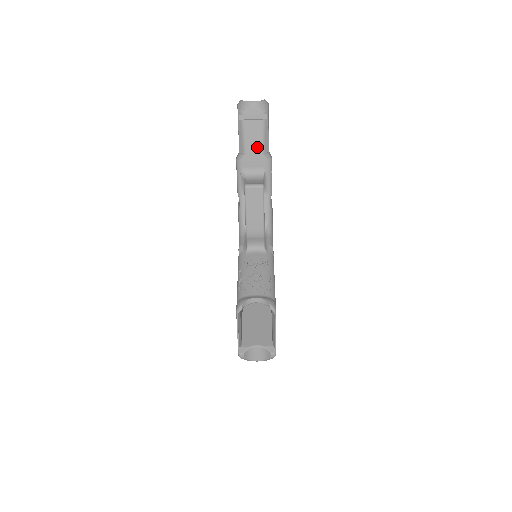
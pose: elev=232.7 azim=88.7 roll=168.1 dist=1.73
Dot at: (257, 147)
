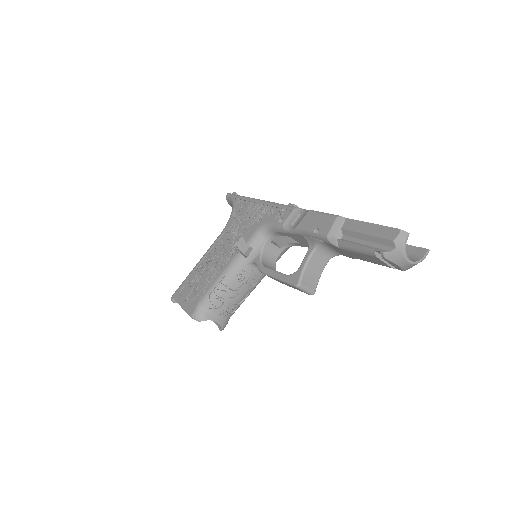
Dot at: (358, 257)
